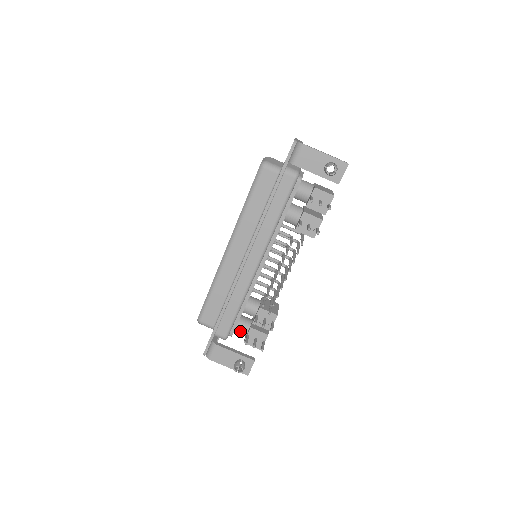
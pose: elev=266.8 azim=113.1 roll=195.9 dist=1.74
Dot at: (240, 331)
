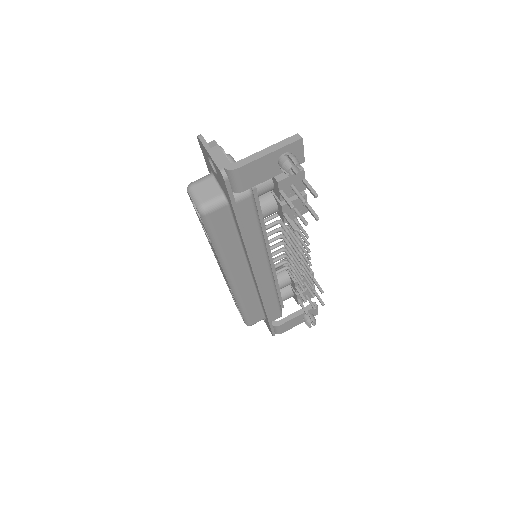
Dot at: occluded
